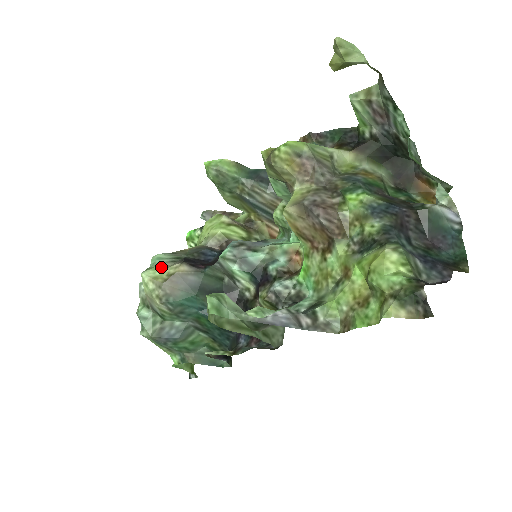
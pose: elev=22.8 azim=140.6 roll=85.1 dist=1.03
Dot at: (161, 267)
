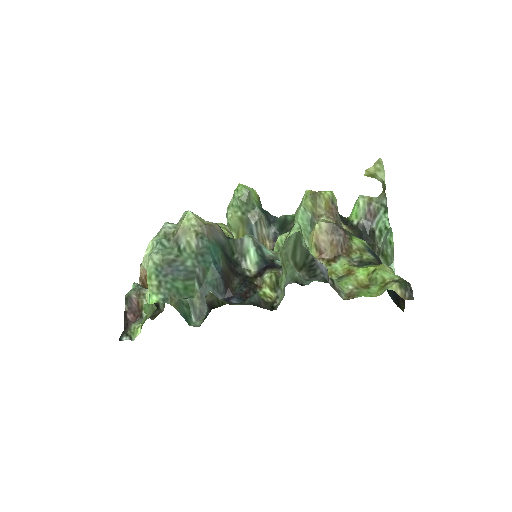
Dot at: occluded
